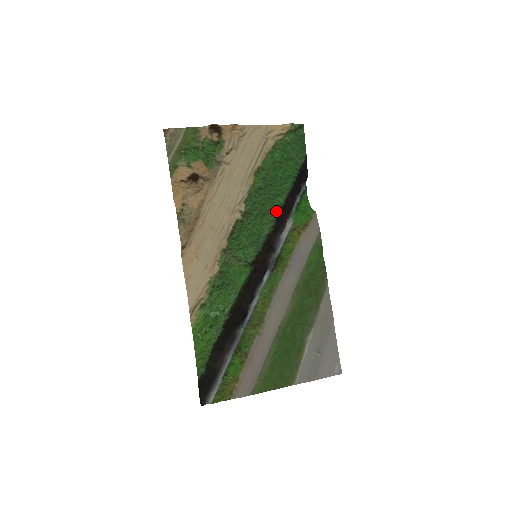
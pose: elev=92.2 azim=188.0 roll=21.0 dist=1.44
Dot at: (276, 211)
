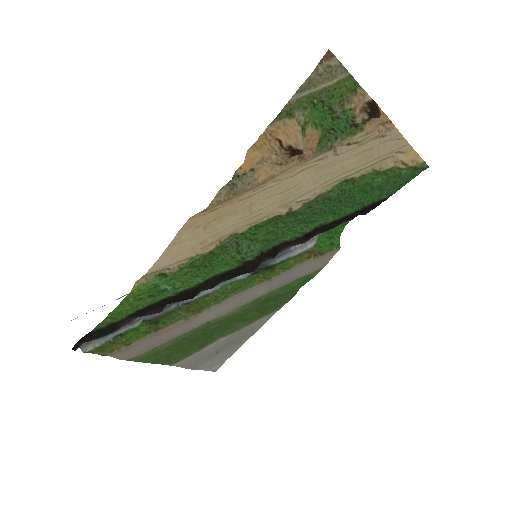
Dot at: (316, 225)
